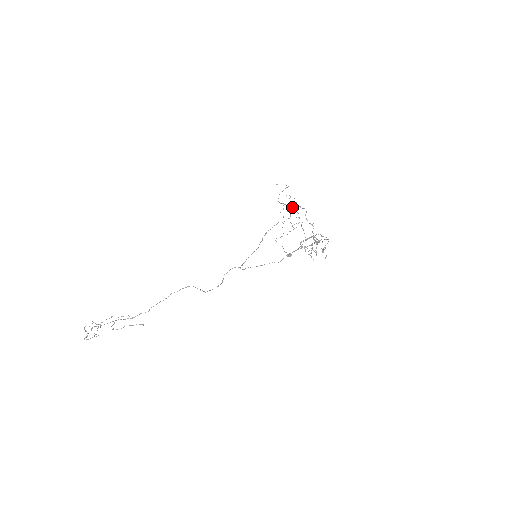
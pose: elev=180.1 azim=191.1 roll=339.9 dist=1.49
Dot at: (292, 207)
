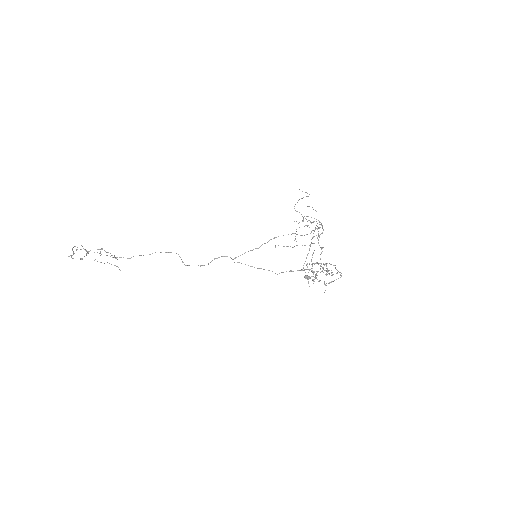
Dot at: (308, 220)
